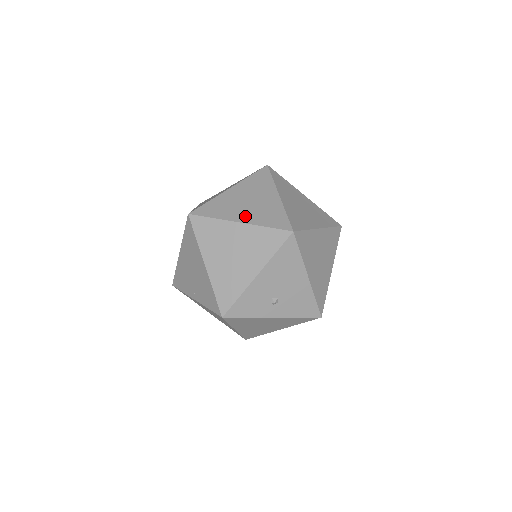
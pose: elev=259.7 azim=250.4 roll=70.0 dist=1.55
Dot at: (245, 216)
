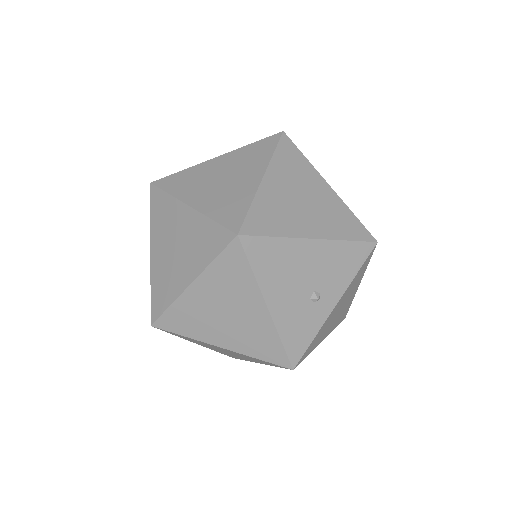
Dot at: (187, 271)
